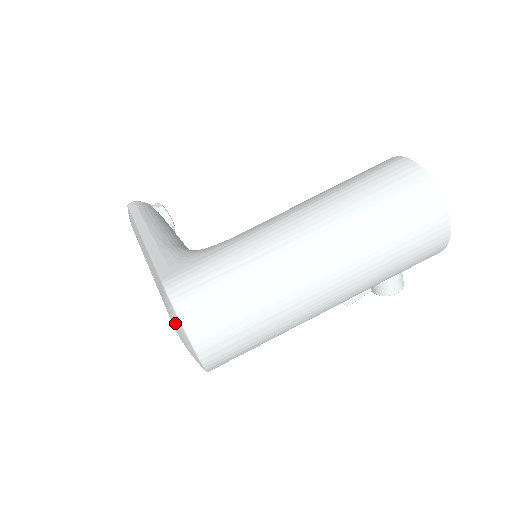
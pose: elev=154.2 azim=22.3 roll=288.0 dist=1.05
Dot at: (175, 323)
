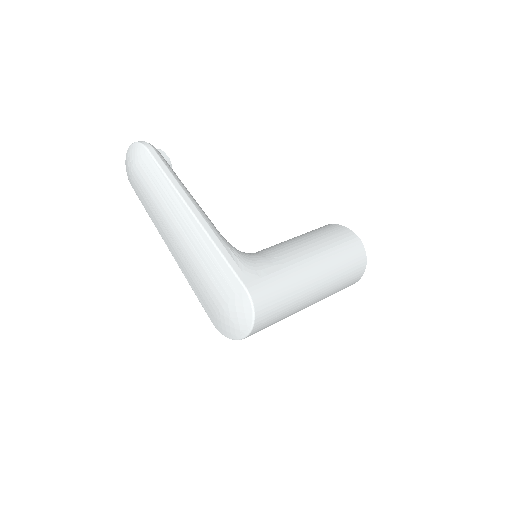
Dot at: (240, 314)
